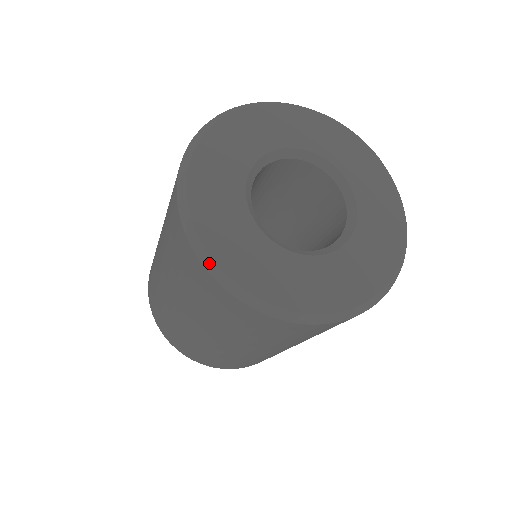
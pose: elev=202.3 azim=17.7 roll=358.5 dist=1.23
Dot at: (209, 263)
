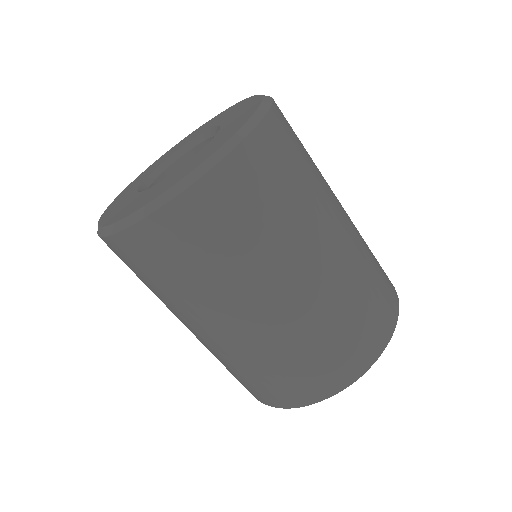
Dot at: occluded
